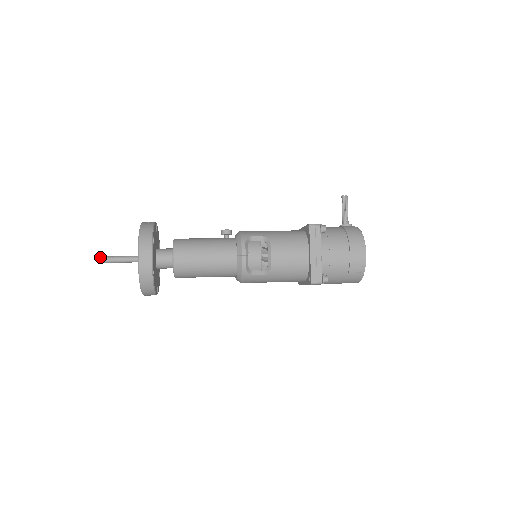
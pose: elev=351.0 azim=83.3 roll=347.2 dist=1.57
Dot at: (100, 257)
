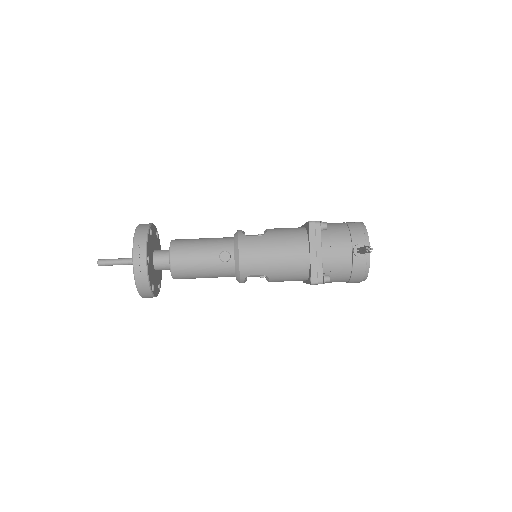
Dot at: (99, 265)
